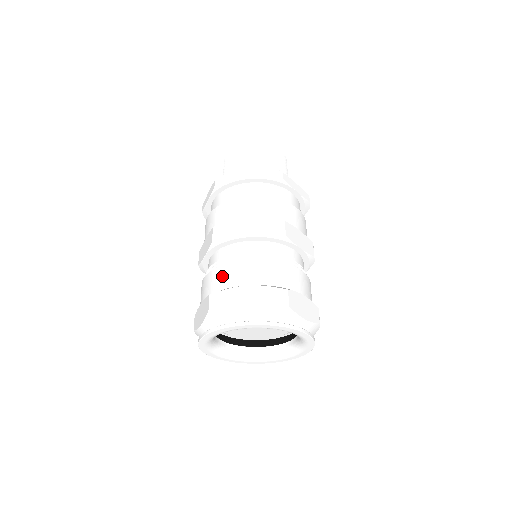
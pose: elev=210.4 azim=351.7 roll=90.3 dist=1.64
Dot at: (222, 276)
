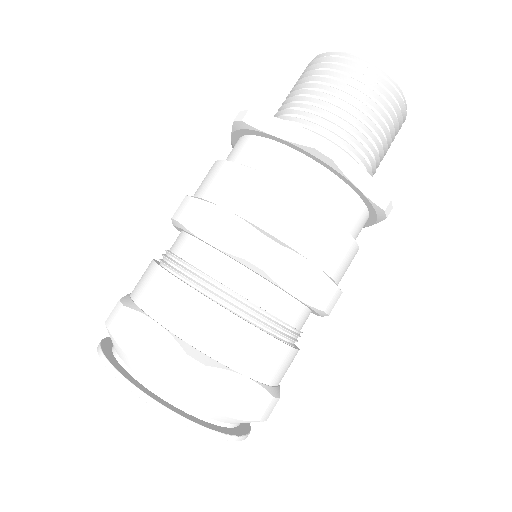
Dot at: (222, 332)
